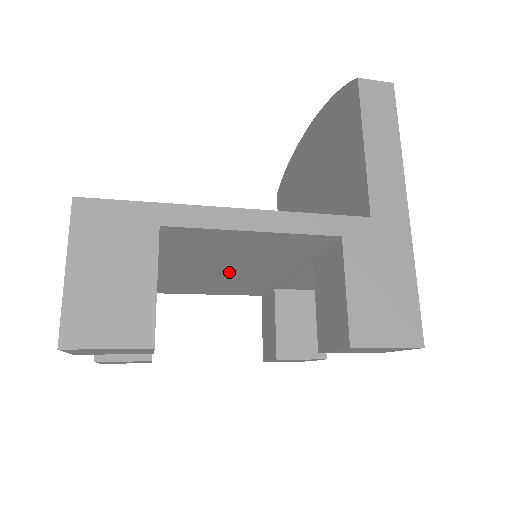
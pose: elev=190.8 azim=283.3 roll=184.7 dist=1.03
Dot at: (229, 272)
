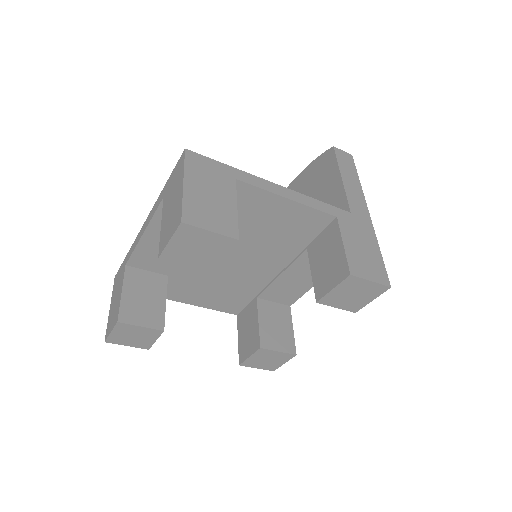
Dot at: (238, 262)
